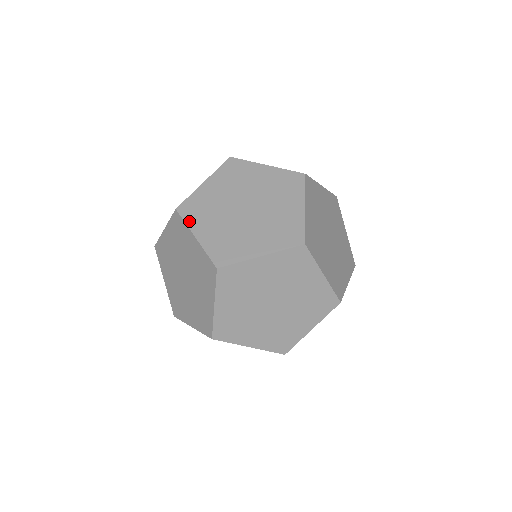
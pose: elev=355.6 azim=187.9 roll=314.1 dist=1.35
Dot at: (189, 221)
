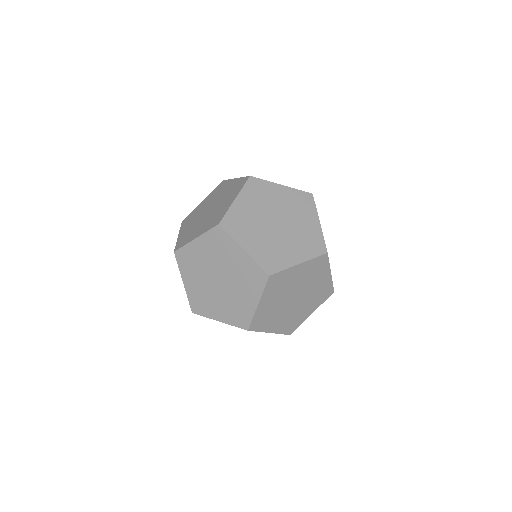
Dot at: (206, 315)
